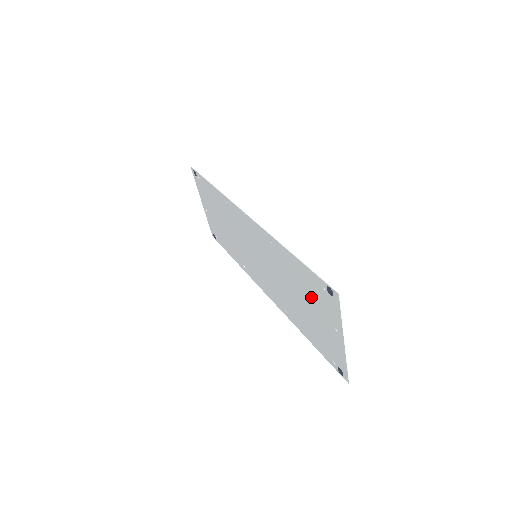
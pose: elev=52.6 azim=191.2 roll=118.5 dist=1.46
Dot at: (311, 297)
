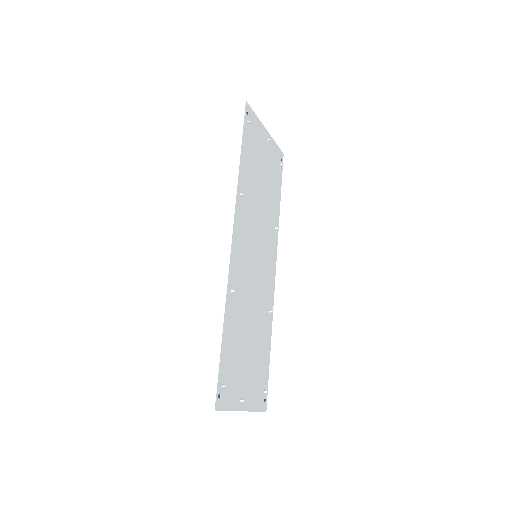
Dot at: (238, 361)
